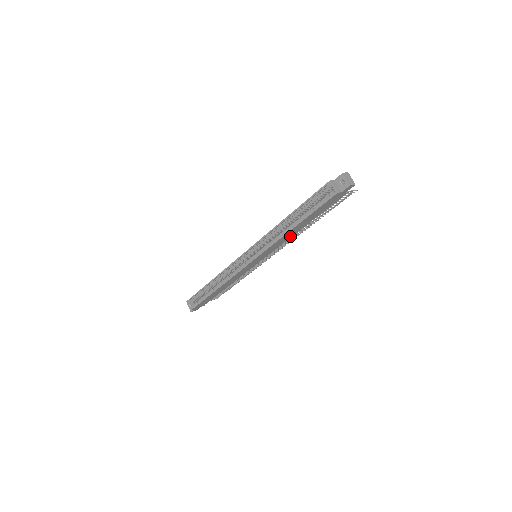
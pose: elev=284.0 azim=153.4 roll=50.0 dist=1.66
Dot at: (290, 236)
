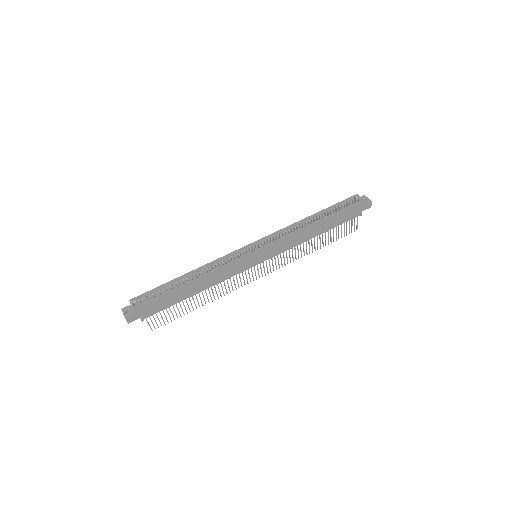
Dot at: (301, 241)
